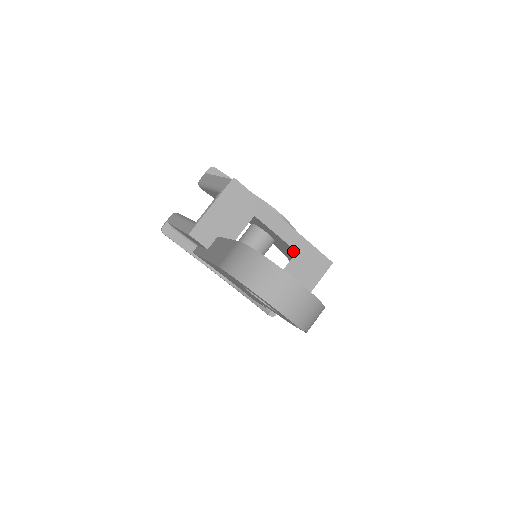
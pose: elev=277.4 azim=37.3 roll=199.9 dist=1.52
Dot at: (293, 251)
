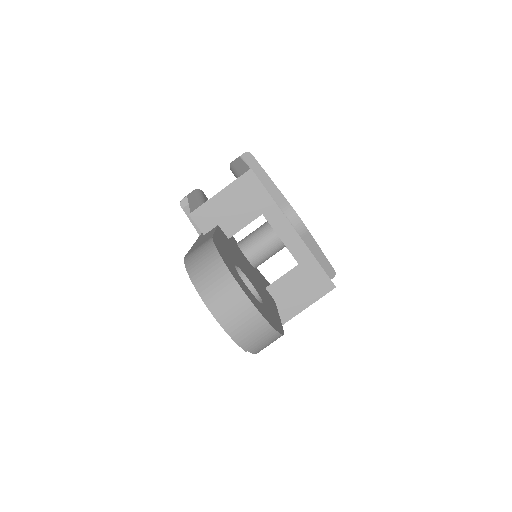
Dot at: occluded
